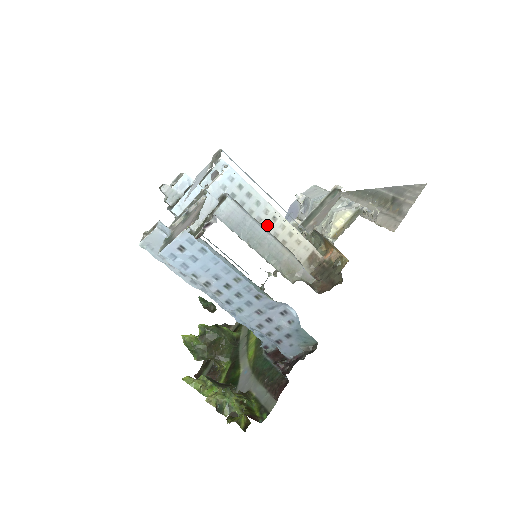
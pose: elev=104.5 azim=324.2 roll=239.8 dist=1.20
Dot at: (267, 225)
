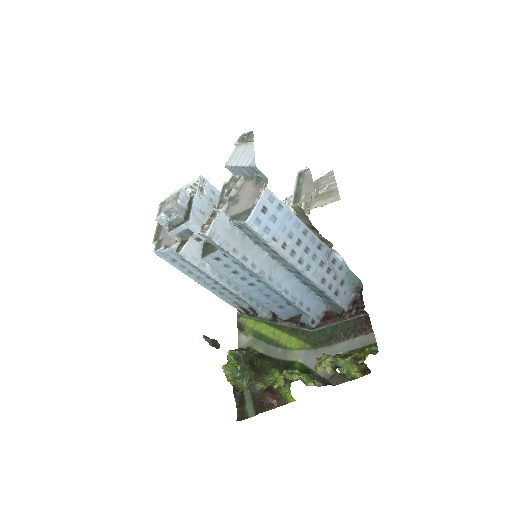
Dot at: occluded
